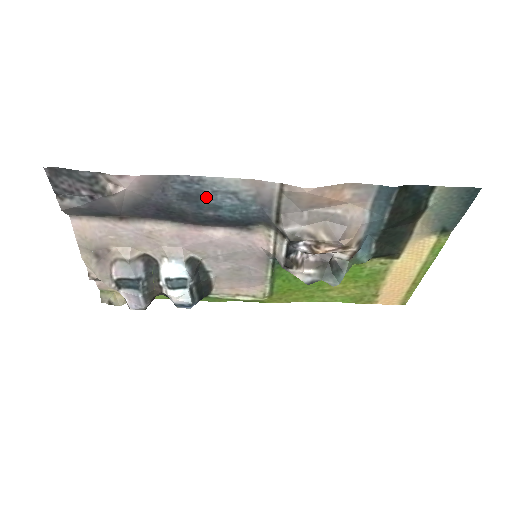
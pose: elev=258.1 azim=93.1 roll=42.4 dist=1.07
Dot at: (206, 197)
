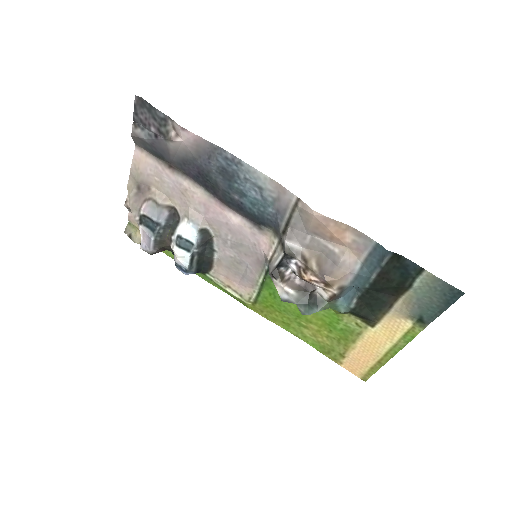
Dot at: (238, 180)
